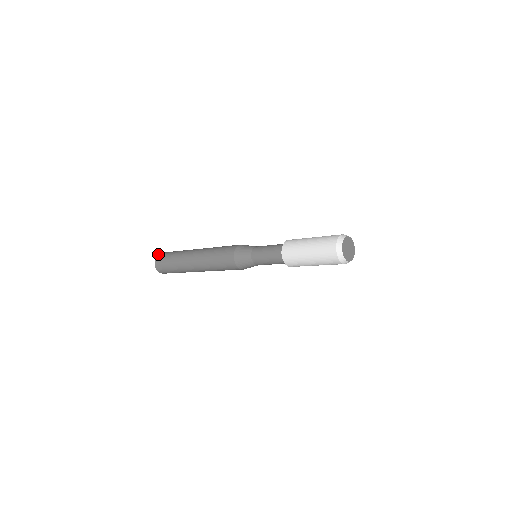
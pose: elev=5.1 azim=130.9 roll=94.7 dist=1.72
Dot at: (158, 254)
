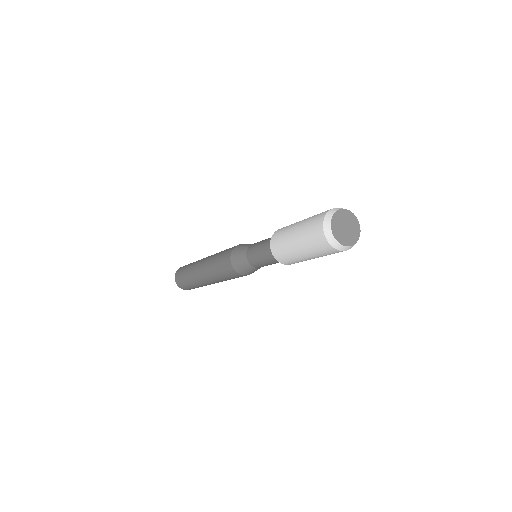
Dot at: occluded
